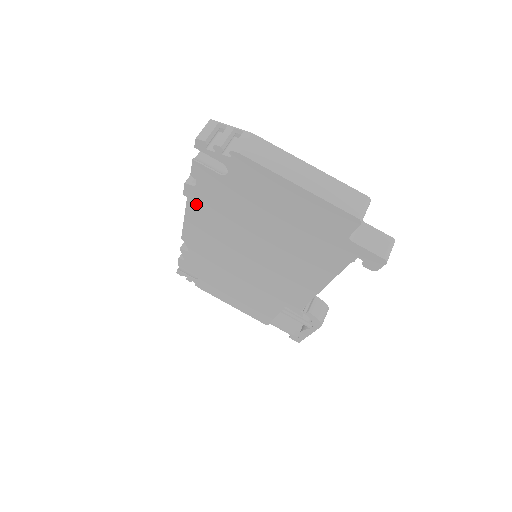
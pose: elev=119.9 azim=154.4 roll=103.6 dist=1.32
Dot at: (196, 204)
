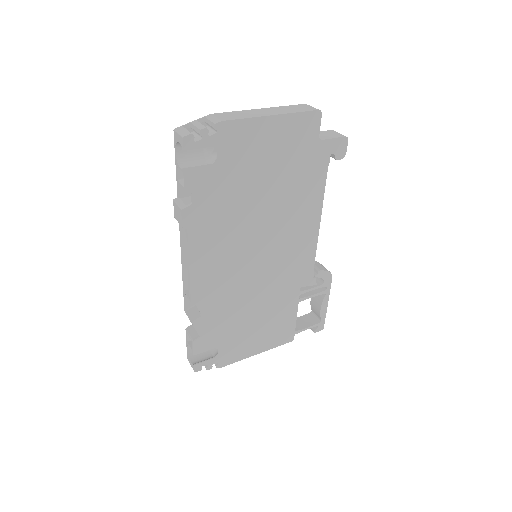
Dot at: (197, 229)
